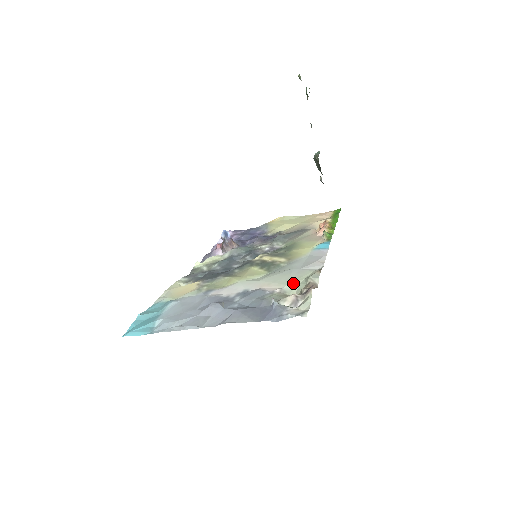
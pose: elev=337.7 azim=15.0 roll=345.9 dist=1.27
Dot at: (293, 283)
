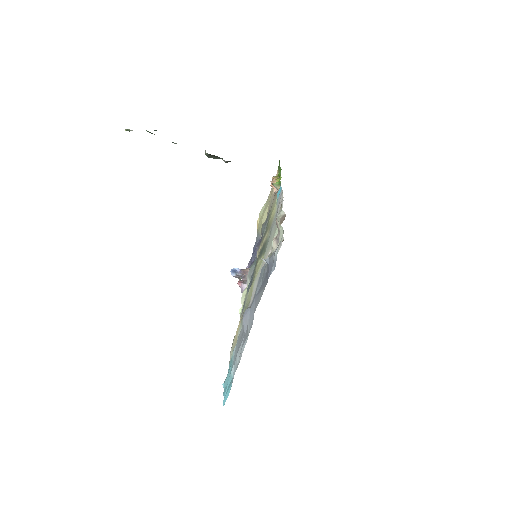
Dot at: (274, 235)
